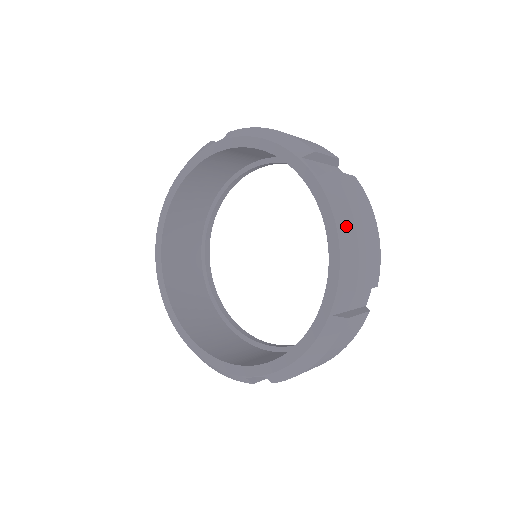
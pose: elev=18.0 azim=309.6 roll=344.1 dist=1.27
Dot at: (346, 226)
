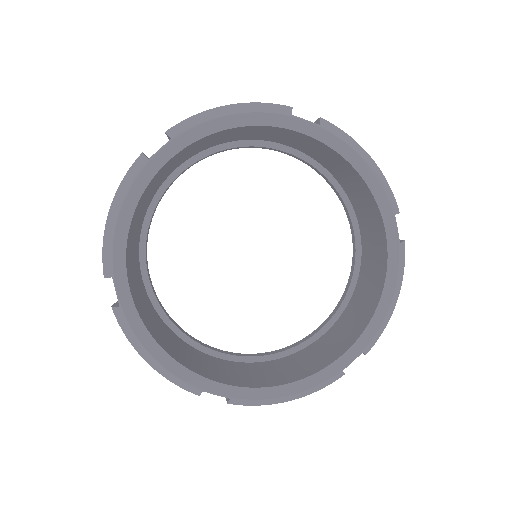
Dot at: (395, 300)
